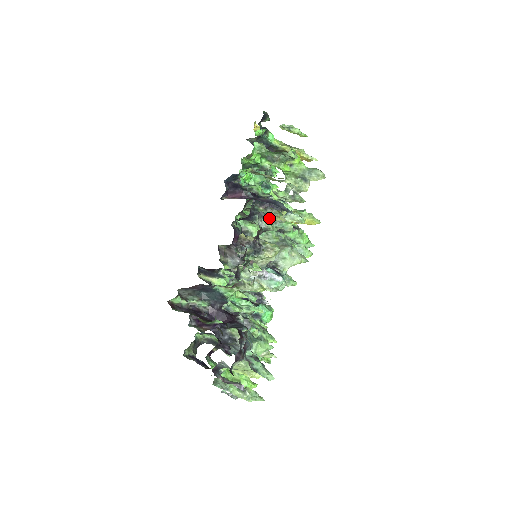
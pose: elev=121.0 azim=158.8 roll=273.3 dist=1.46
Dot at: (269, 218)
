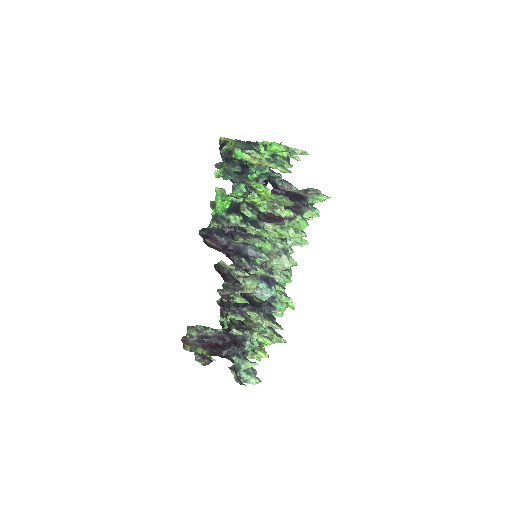
Dot at: (239, 271)
